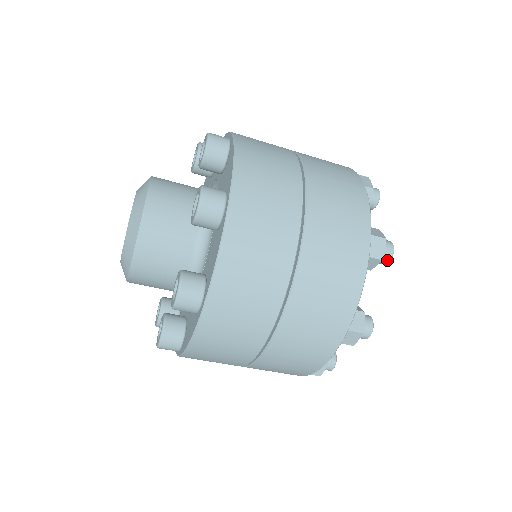
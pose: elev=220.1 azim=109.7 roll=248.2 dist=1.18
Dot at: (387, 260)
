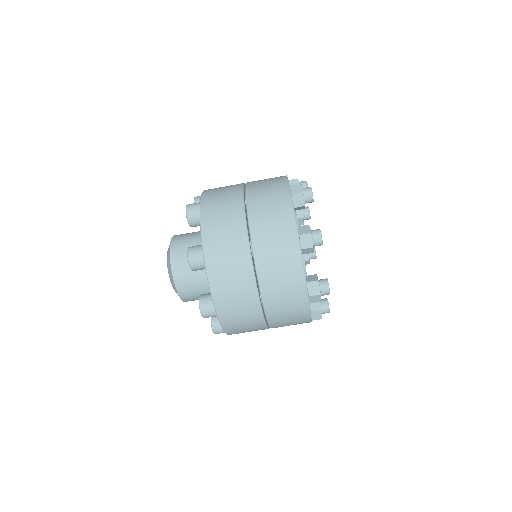
Dot at: (305, 183)
